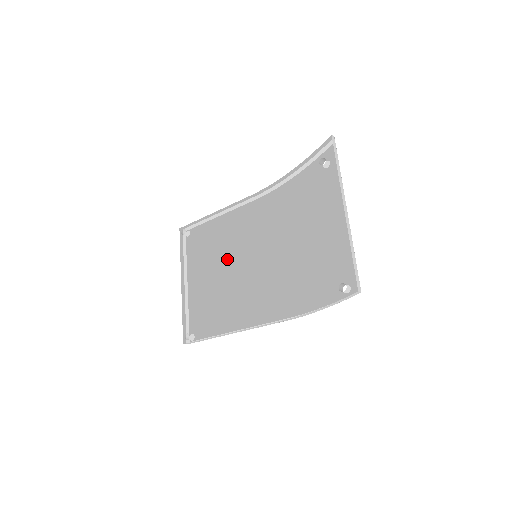
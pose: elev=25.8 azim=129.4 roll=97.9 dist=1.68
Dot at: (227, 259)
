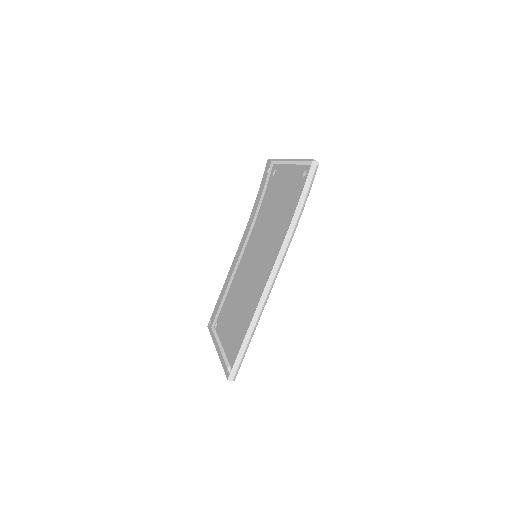
Dot at: (239, 284)
